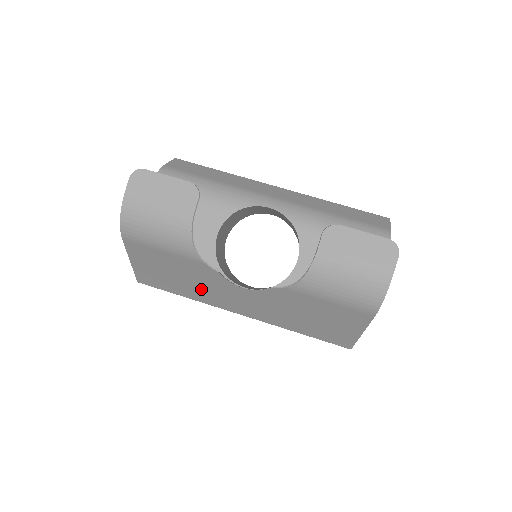
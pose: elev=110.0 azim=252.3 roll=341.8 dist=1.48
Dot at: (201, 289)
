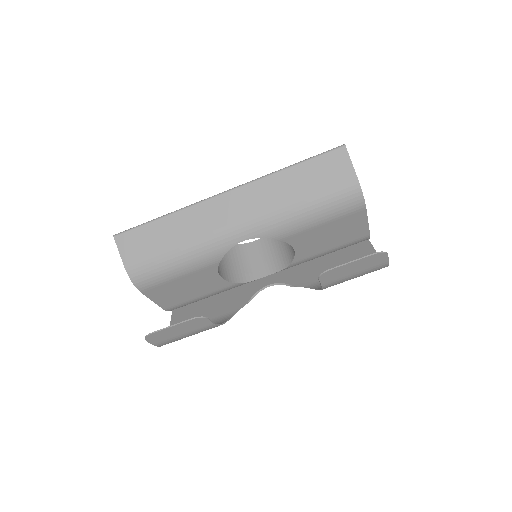
Dot at: occluded
